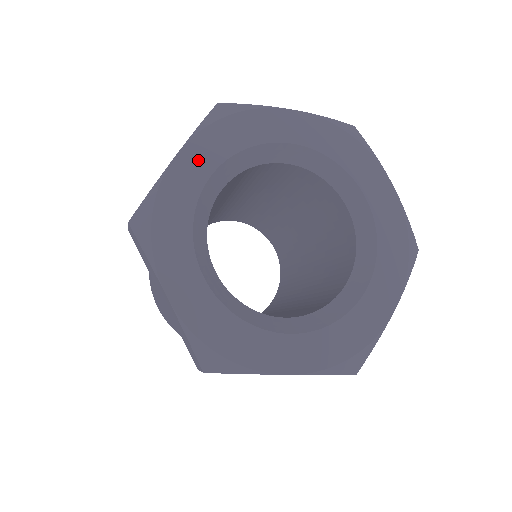
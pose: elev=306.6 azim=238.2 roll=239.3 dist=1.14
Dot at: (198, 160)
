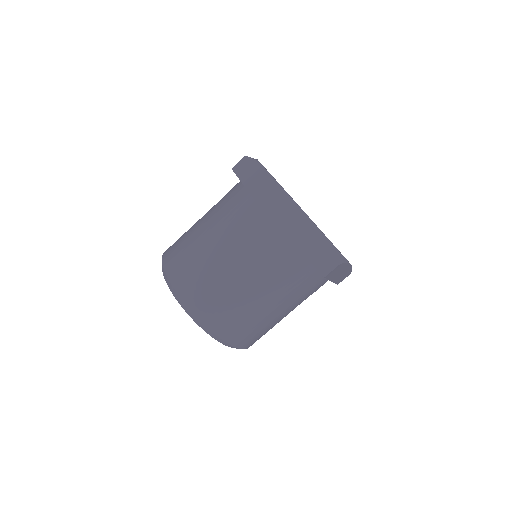
Dot at: occluded
